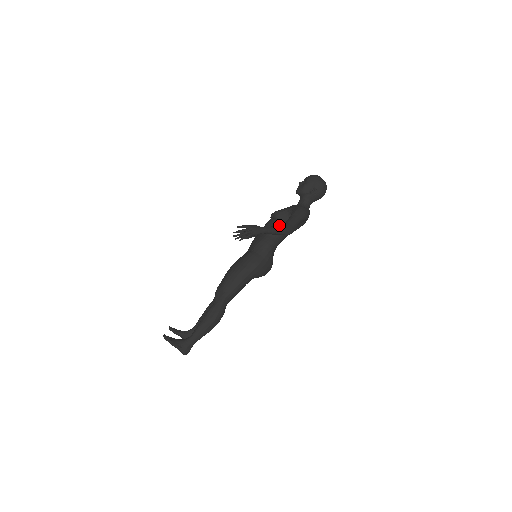
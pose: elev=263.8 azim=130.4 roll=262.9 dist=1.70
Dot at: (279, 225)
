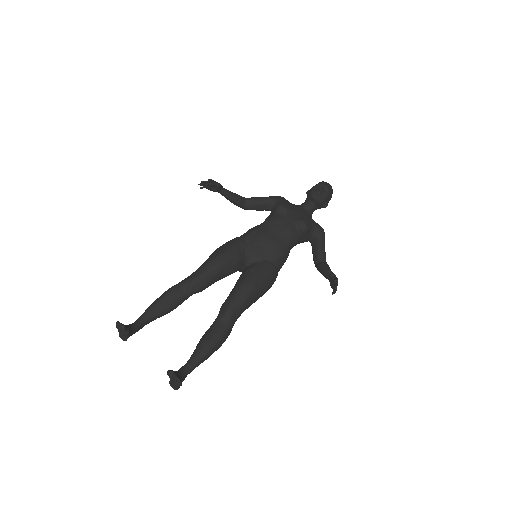
Dot at: (328, 265)
